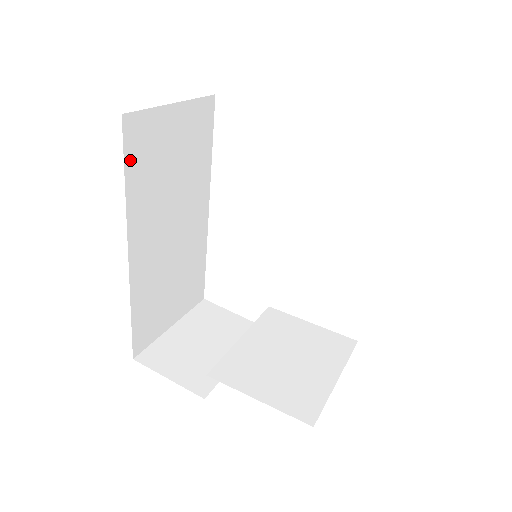
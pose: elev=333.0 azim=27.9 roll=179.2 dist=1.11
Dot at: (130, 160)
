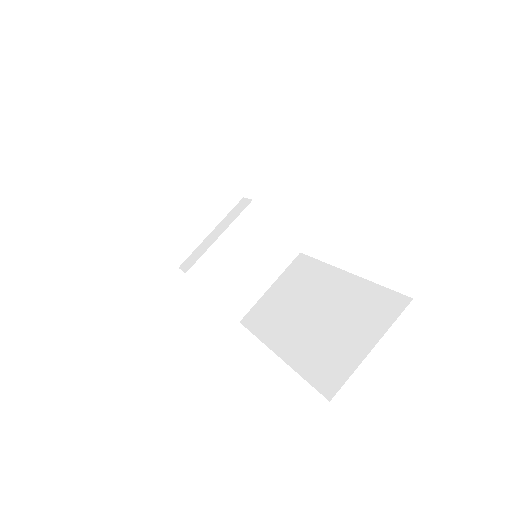
Dot at: occluded
